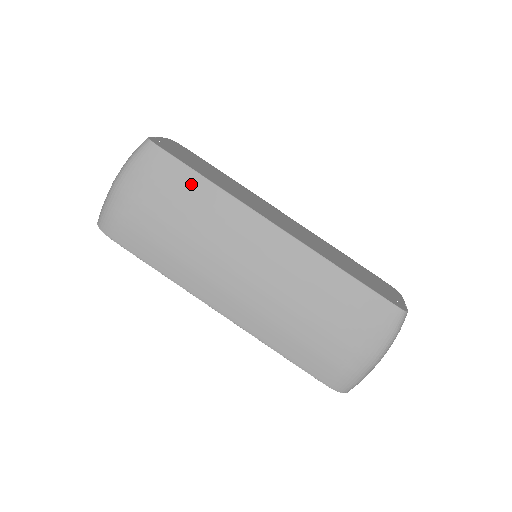
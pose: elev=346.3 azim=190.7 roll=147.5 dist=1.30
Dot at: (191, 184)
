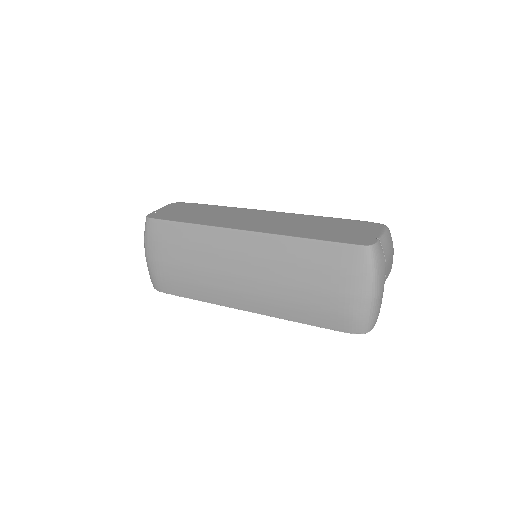
Dot at: (181, 232)
